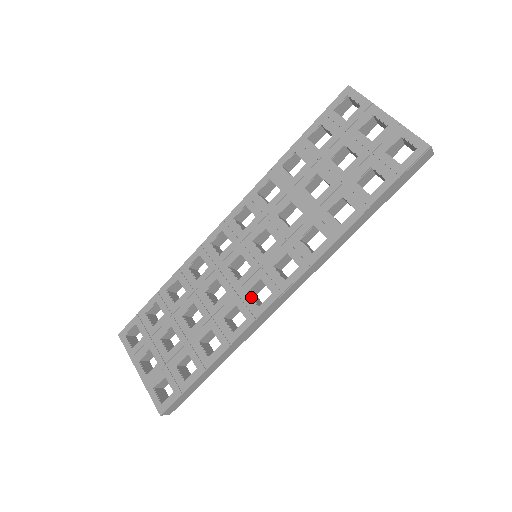
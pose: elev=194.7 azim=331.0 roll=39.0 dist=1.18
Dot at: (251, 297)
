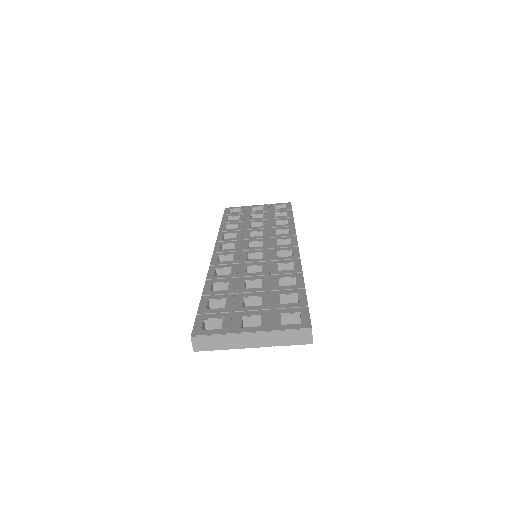
Dot at: (282, 257)
